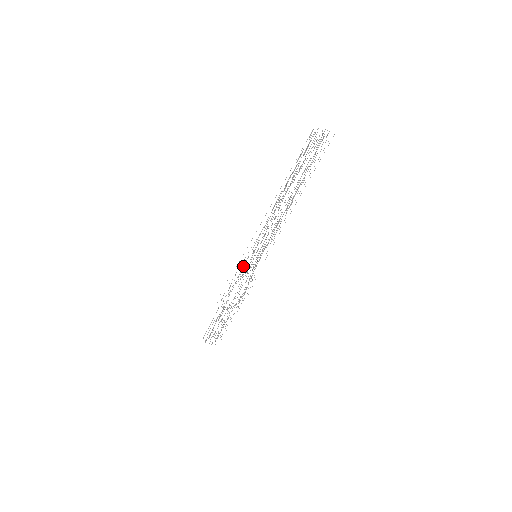
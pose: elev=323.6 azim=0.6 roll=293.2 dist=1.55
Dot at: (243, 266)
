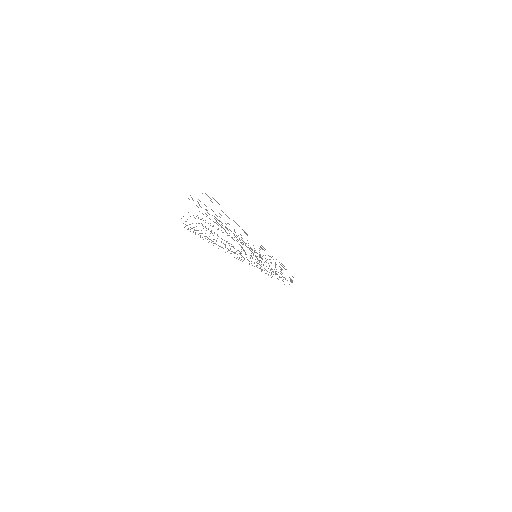
Dot at: occluded
